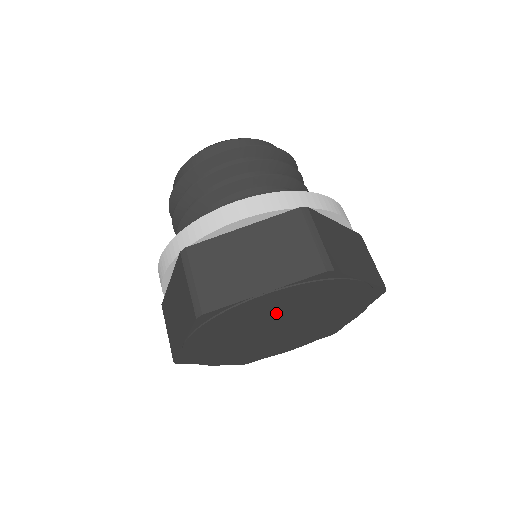
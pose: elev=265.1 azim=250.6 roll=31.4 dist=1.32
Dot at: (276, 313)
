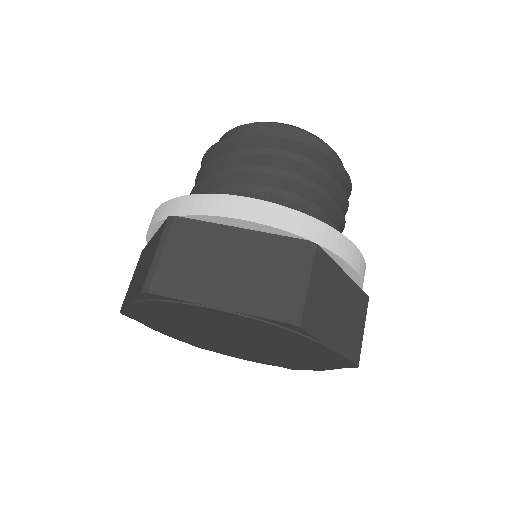
Dot at: (230, 328)
